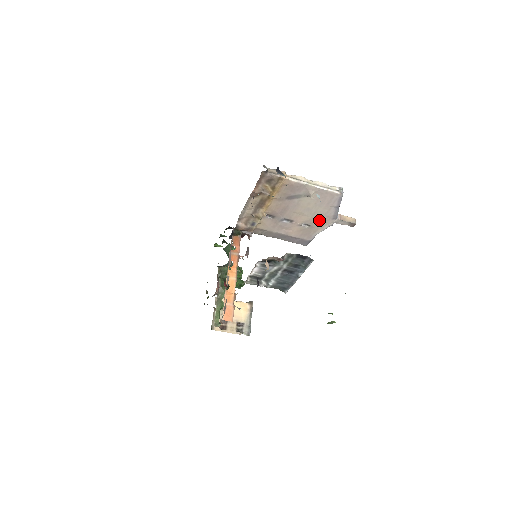
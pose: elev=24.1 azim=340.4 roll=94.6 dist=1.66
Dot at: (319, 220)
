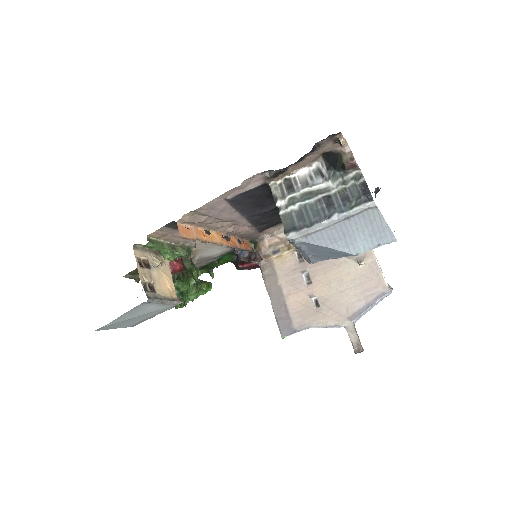
Dot at: (335, 307)
